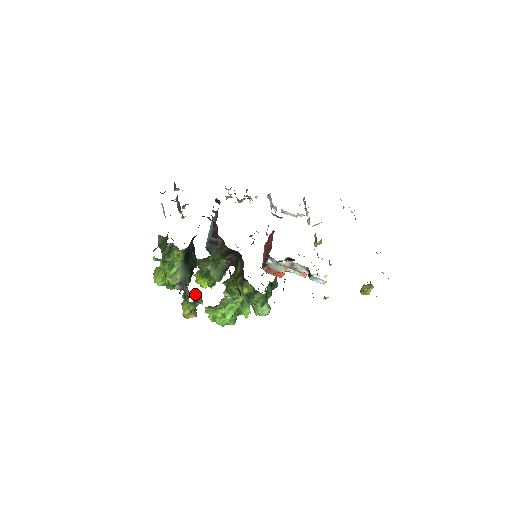
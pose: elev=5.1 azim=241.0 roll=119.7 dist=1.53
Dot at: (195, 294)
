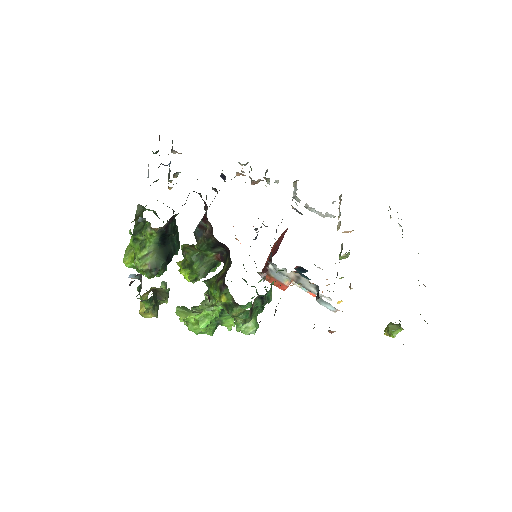
Dot at: (161, 288)
